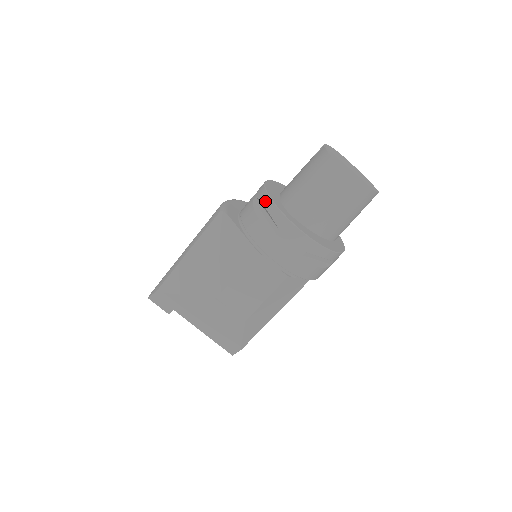
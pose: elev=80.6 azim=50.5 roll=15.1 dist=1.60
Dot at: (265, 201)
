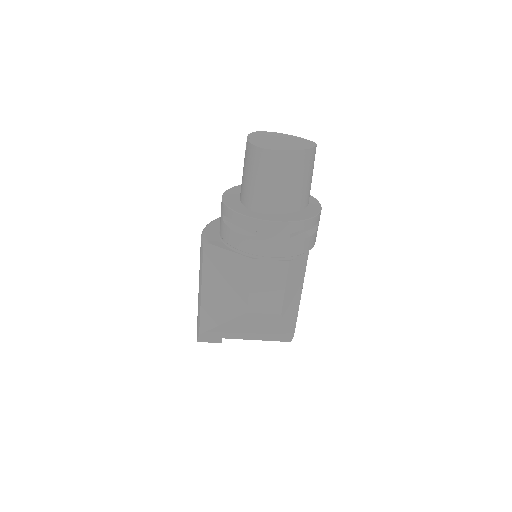
Dot at: (231, 216)
